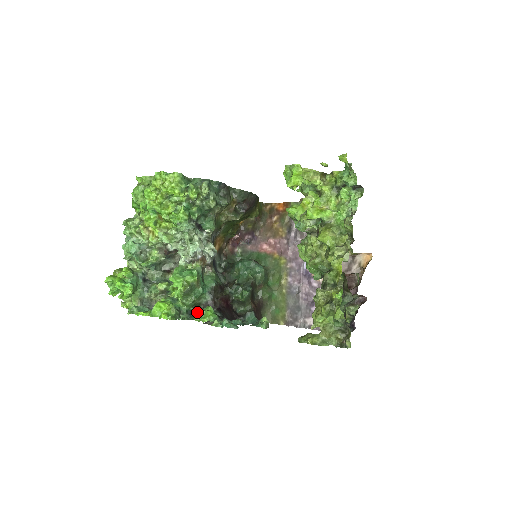
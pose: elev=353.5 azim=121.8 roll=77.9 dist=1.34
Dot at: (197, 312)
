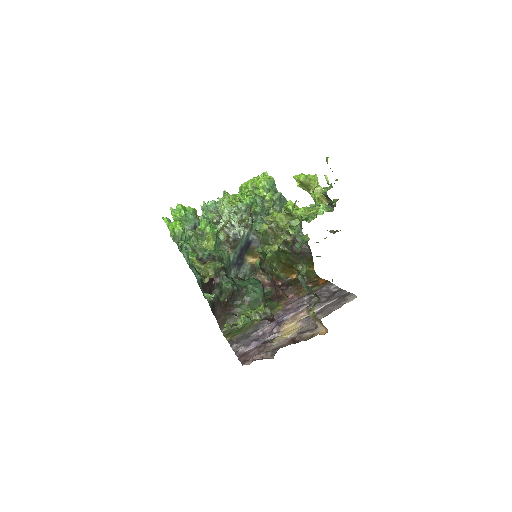
Dot at: occluded
